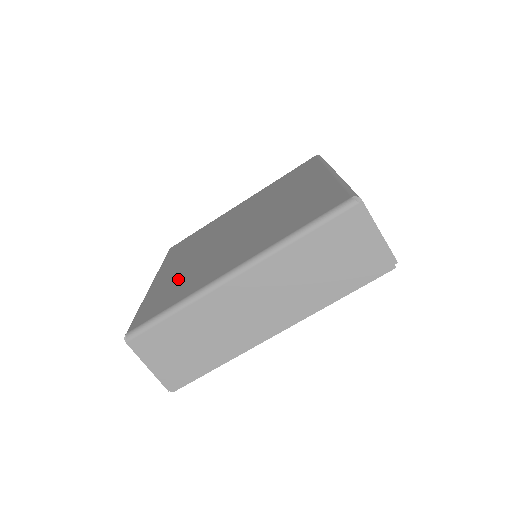
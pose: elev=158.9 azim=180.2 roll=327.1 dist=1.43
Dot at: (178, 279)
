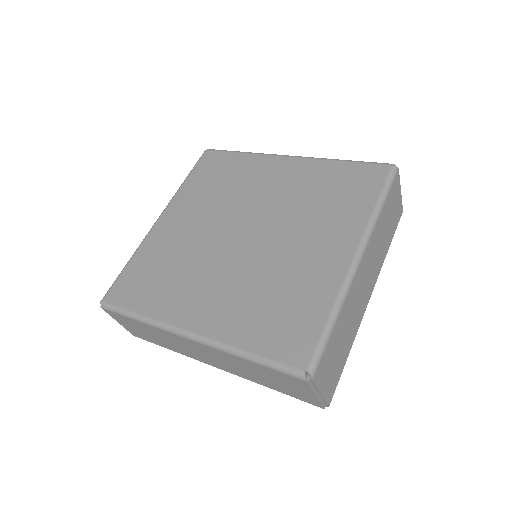
Dot at: (167, 260)
